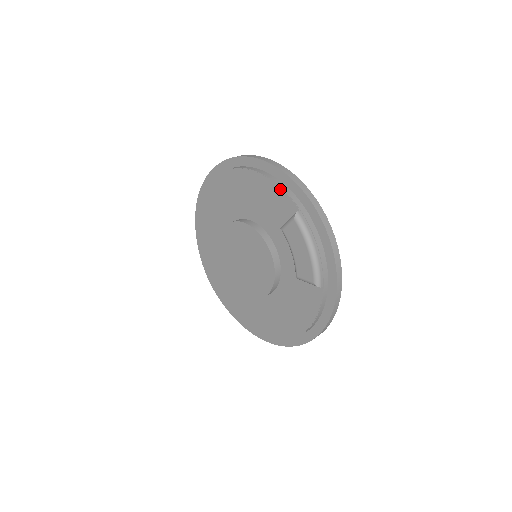
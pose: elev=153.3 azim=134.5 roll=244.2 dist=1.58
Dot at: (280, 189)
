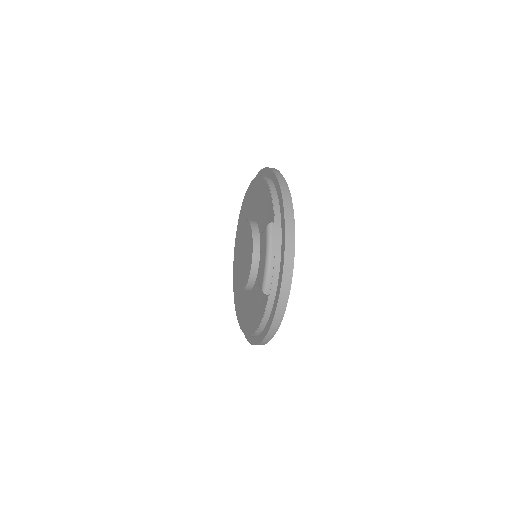
Dot at: (272, 201)
